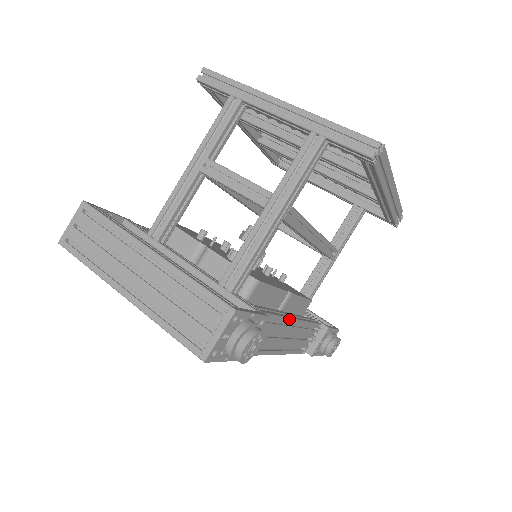
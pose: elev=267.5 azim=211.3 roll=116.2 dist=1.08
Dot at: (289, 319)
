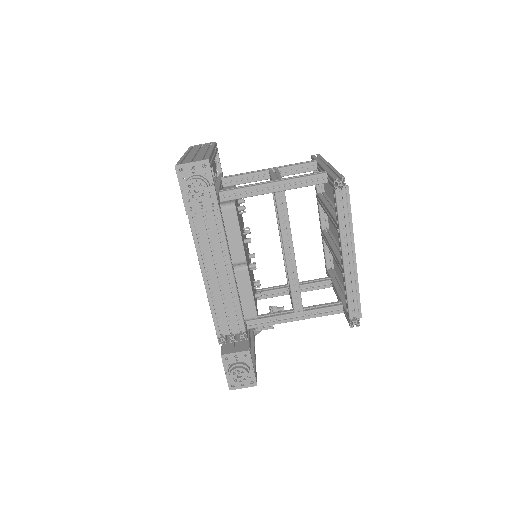
Dot at: (229, 258)
